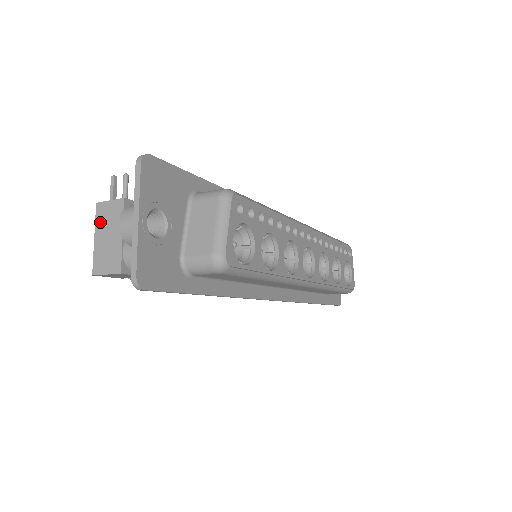
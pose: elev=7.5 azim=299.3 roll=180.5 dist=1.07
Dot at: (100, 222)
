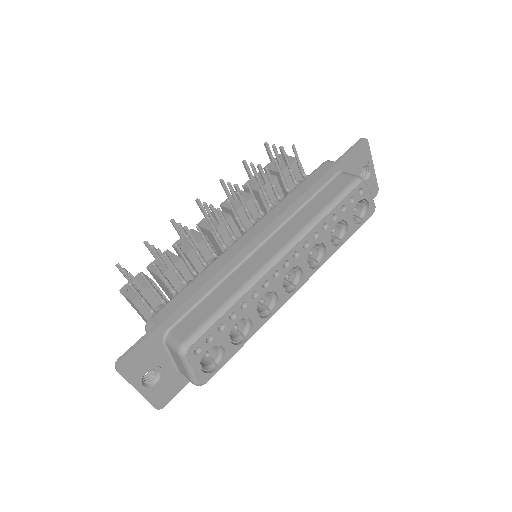
Dot at: (129, 302)
